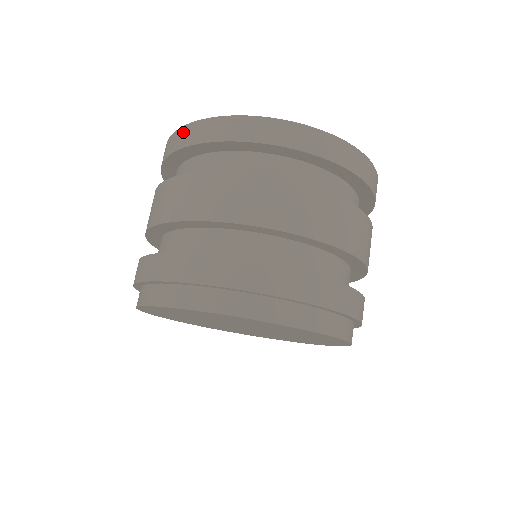
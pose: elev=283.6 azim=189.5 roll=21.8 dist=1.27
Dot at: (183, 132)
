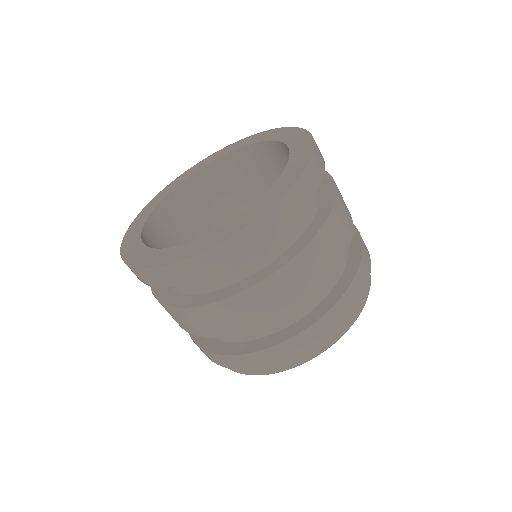
Dot at: (220, 252)
